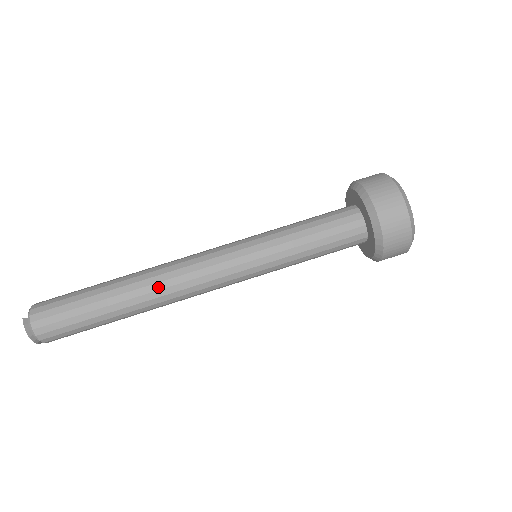
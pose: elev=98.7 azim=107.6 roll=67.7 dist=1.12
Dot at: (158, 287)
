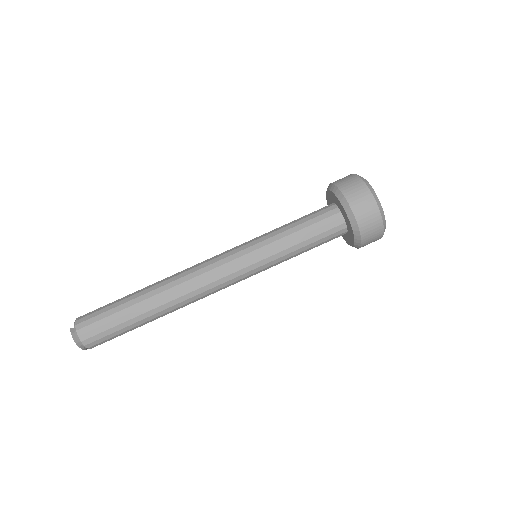
Dot at: (177, 289)
